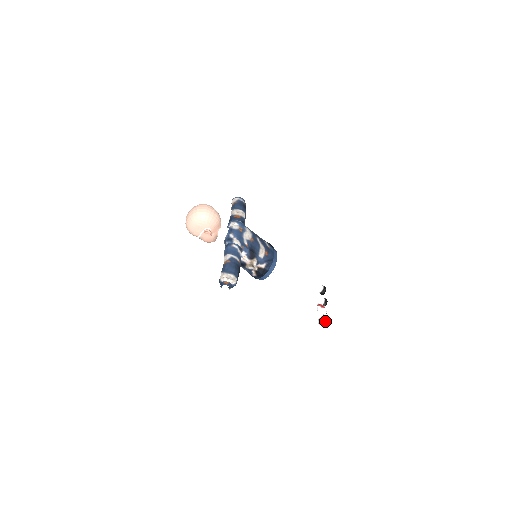
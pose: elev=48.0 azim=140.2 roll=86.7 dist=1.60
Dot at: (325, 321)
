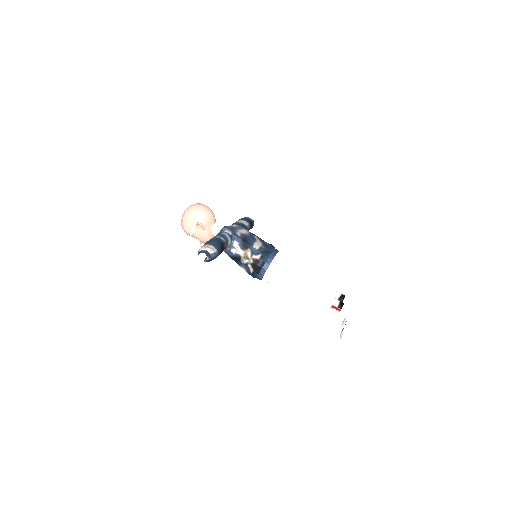
Dot at: (346, 331)
